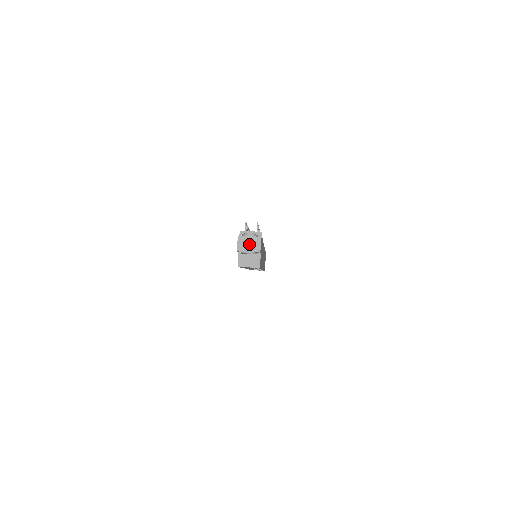
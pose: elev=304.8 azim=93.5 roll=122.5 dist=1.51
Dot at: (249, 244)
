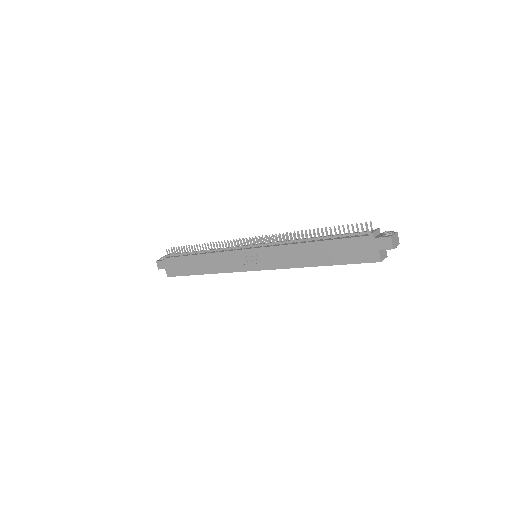
Dot at: (395, 240)
